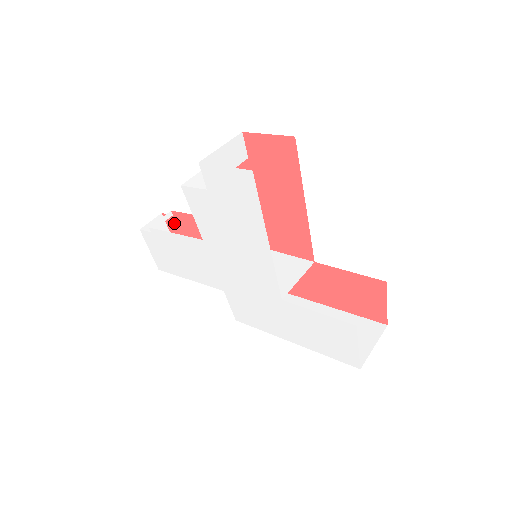
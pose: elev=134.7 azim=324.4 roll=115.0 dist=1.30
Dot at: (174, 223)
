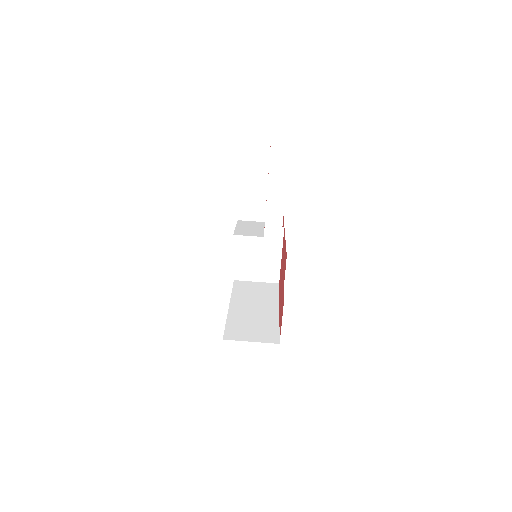
Dot at: occluded
